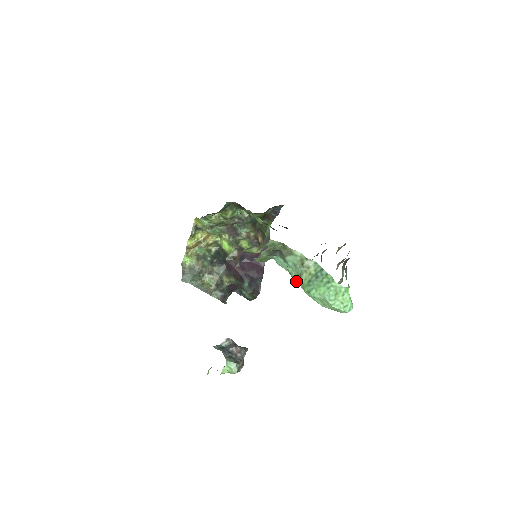
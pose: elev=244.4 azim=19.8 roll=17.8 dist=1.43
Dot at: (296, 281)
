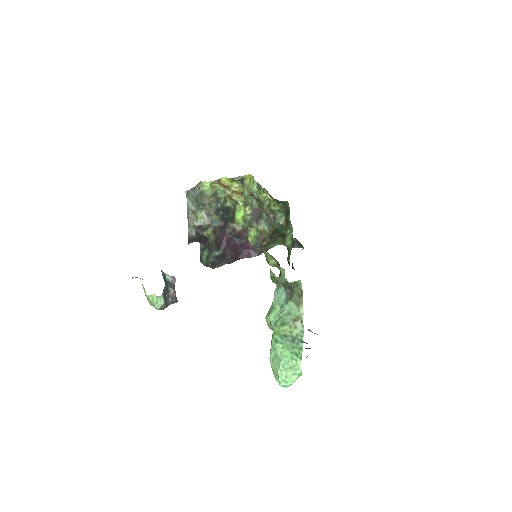
Dot at: (271, 318)
